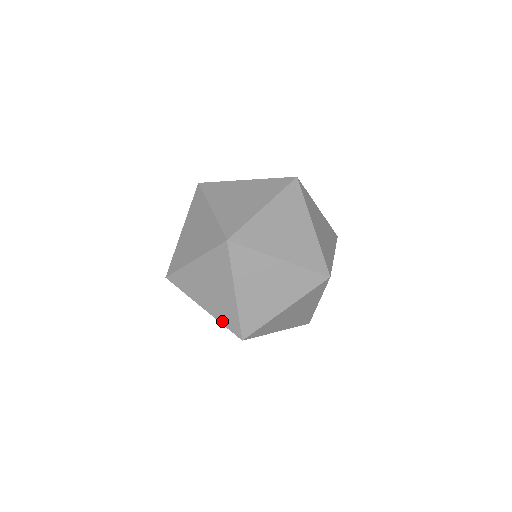
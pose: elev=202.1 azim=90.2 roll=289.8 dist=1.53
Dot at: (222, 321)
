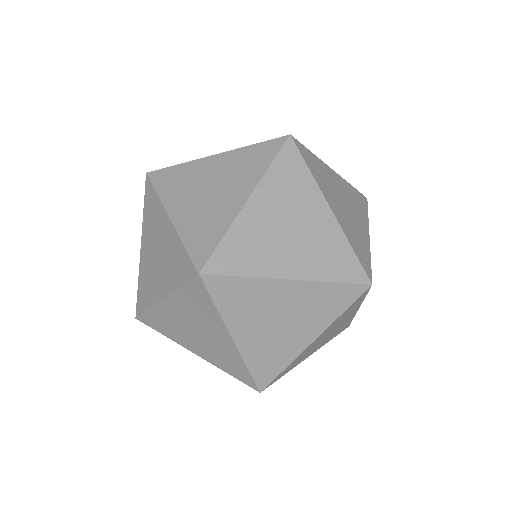
Dot at: (177, 282)
